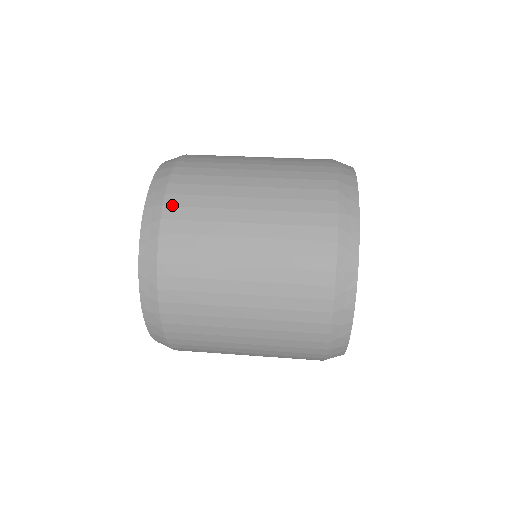
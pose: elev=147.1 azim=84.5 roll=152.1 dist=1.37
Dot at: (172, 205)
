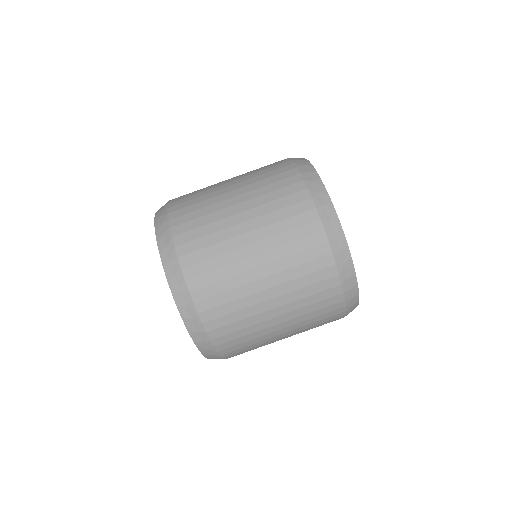
Dot at: (227, 353)
